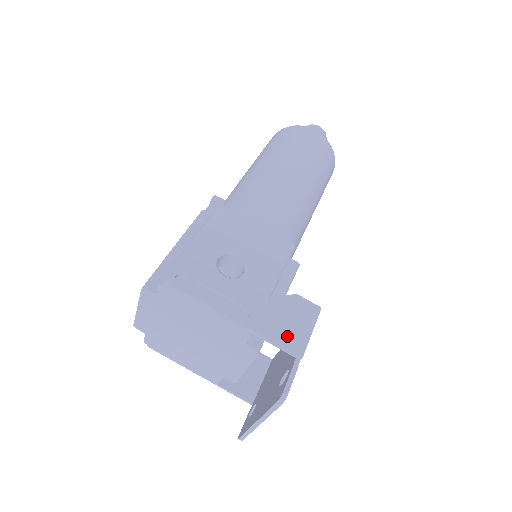
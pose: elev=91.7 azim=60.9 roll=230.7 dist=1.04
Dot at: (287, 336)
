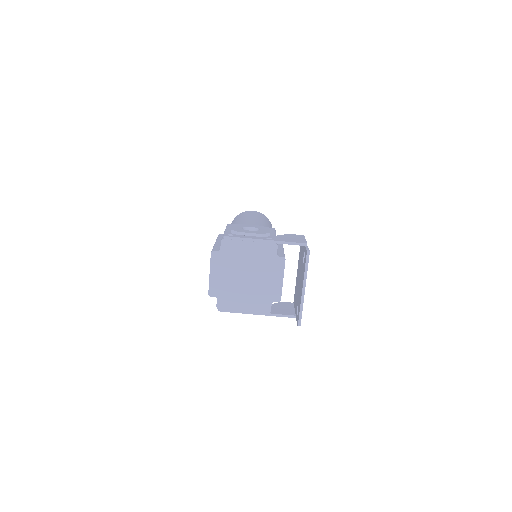
Dot at: (295, 241)
